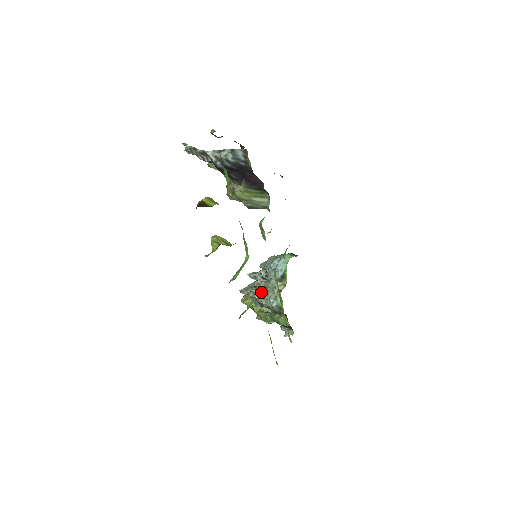
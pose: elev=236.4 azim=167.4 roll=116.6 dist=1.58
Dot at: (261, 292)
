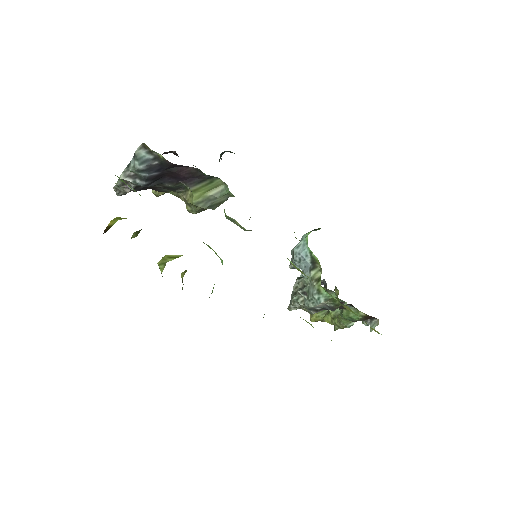
Dot at: (301, 295)
